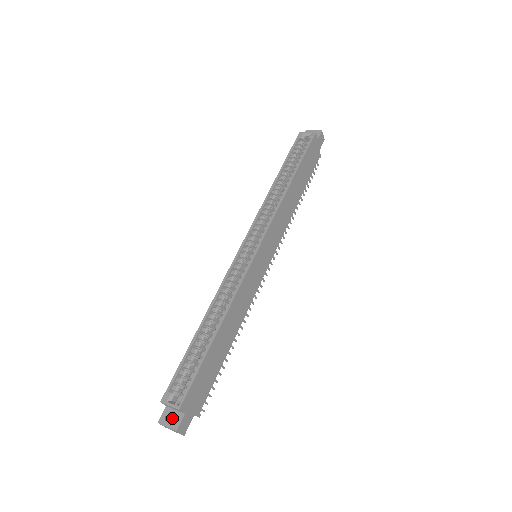
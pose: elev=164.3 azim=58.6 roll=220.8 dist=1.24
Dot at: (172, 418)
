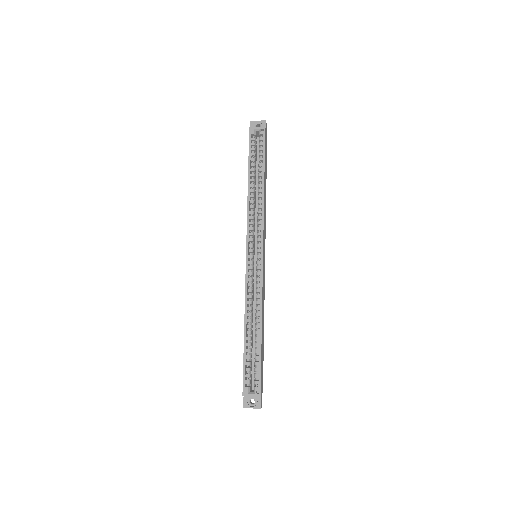
Dot at: (250, 400)
